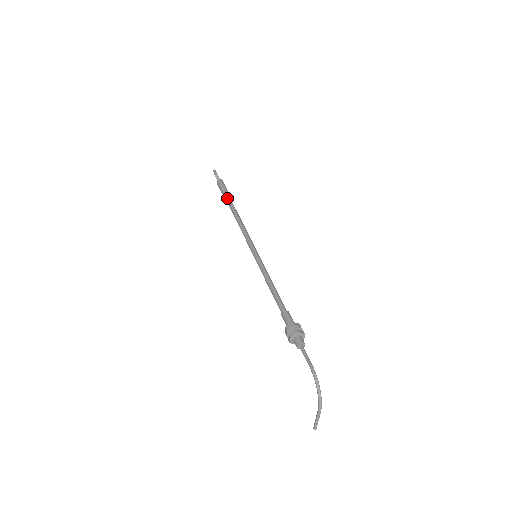
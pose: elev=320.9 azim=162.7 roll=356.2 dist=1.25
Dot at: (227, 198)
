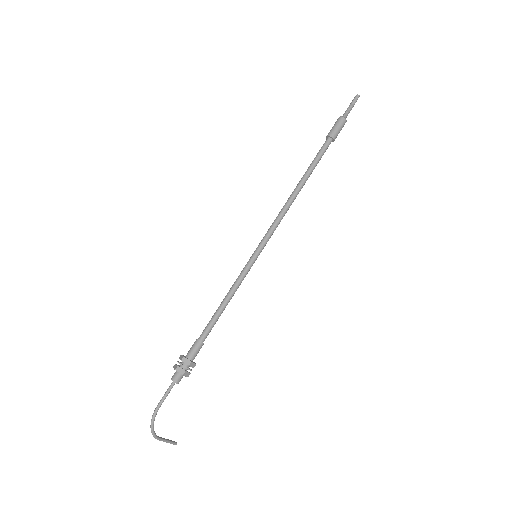
Dot at: occluded
